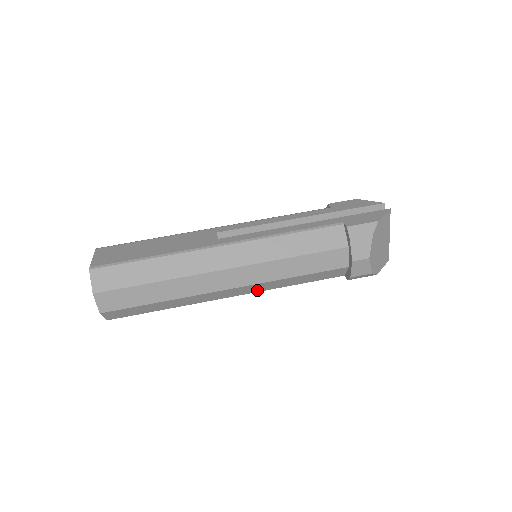
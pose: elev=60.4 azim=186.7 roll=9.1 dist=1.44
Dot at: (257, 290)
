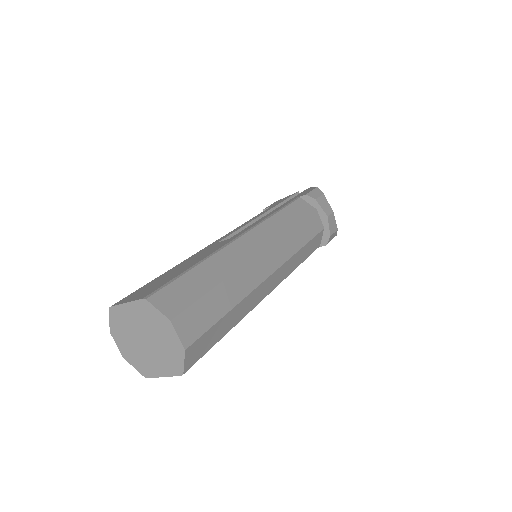
Dot at: (283, 277)
